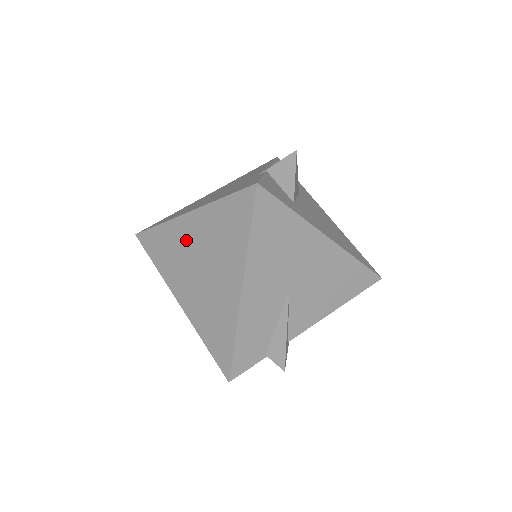
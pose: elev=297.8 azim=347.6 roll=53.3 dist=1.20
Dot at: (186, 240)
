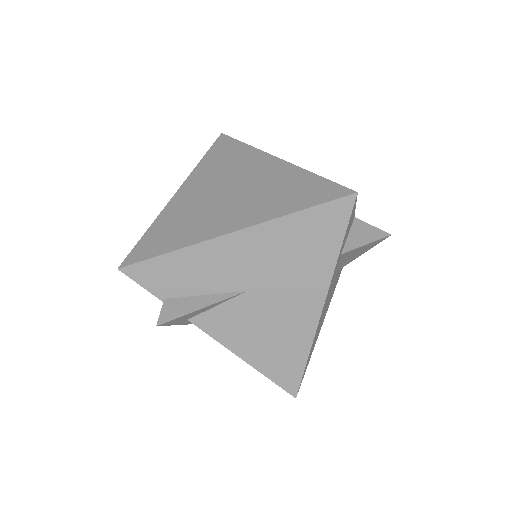
Dot at: (250, 169)
